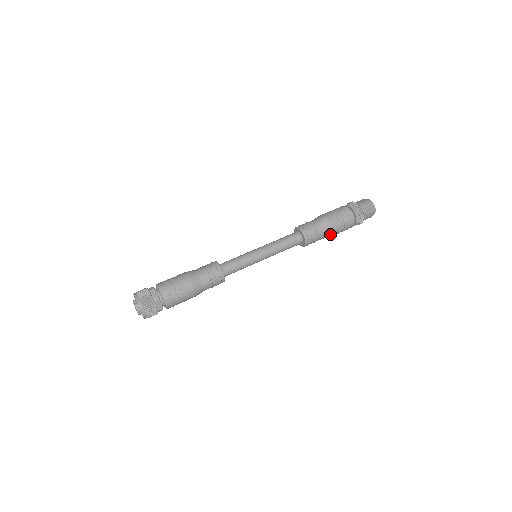
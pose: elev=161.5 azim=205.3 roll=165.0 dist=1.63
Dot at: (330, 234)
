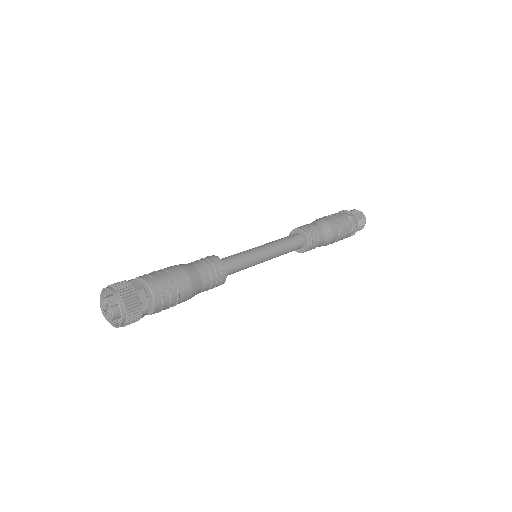
Dot at: occluded
